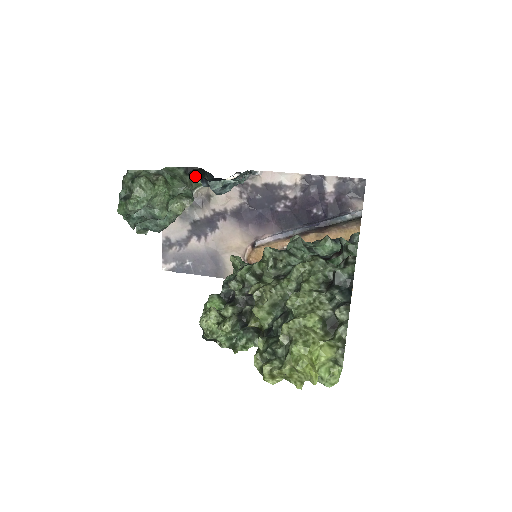
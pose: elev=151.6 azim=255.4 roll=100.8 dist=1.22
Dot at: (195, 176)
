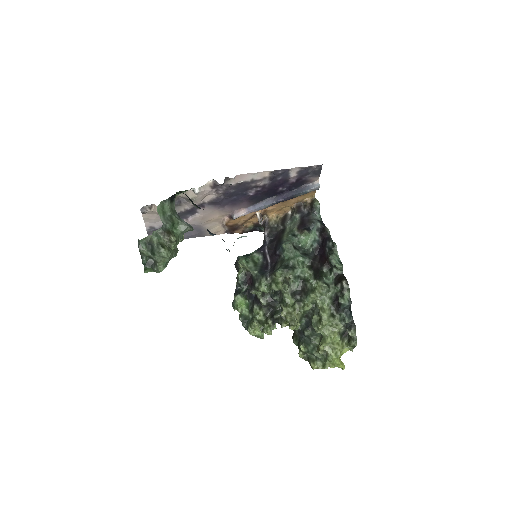
Dot at: occluded
